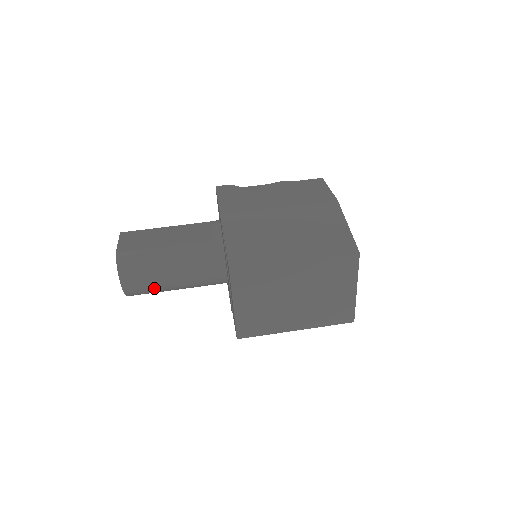
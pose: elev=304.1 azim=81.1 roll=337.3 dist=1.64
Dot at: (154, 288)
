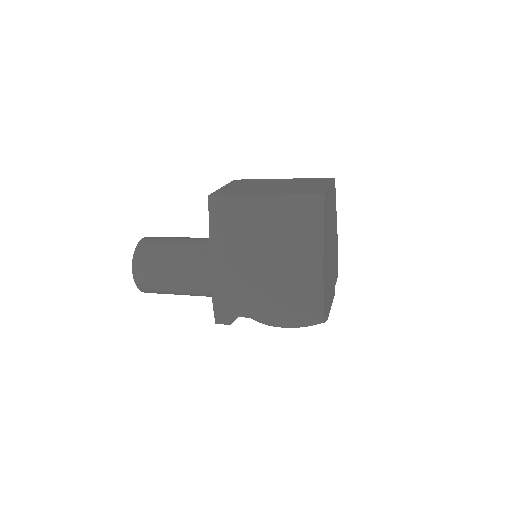
Dot at: (161, 245)
